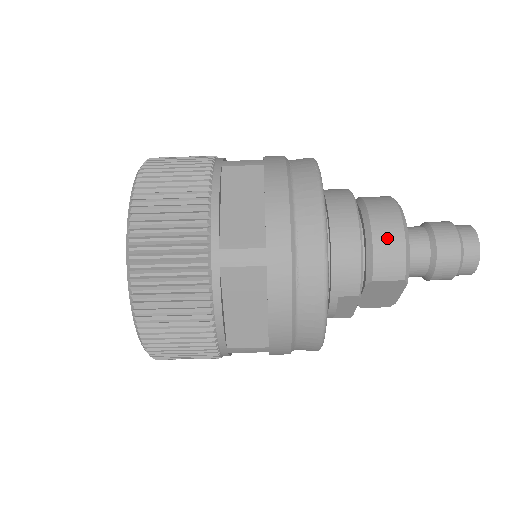
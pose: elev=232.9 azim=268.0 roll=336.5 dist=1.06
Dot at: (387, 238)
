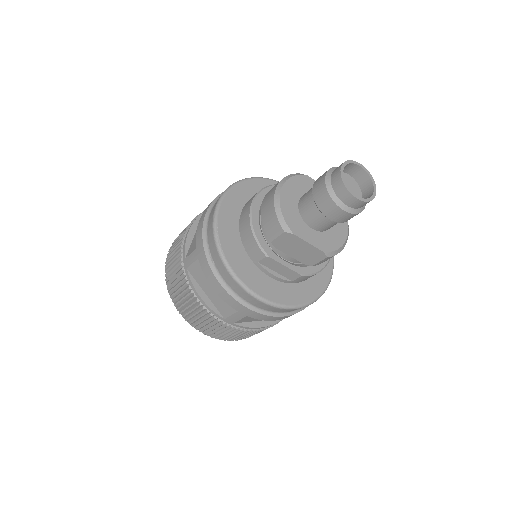
Dot at: (266, 208)
